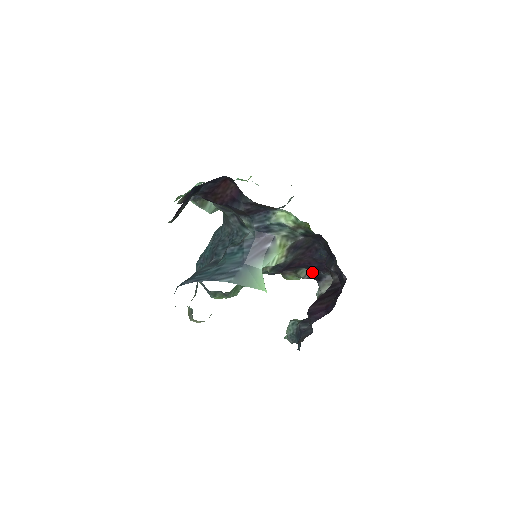
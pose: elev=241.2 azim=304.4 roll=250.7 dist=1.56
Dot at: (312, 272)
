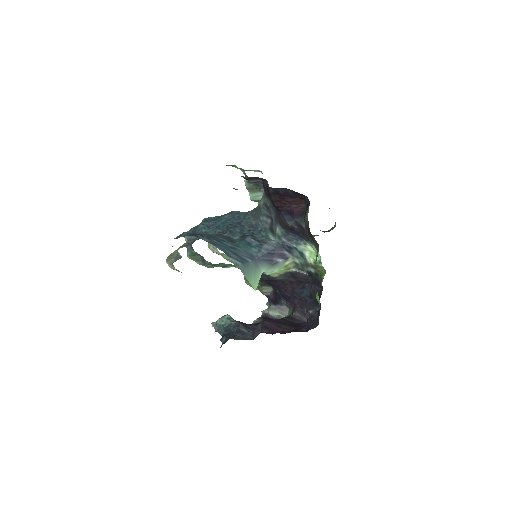
Dot at: (275, 294)
